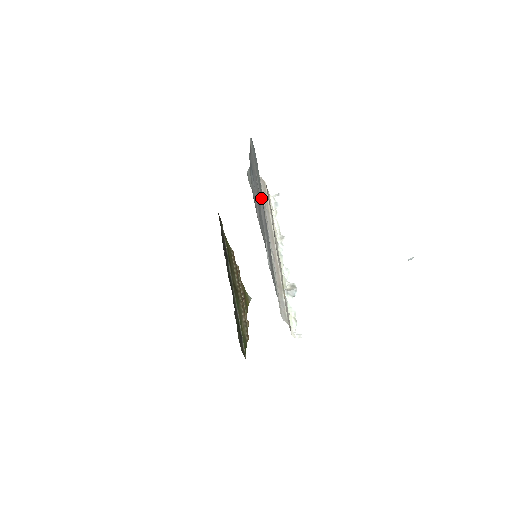
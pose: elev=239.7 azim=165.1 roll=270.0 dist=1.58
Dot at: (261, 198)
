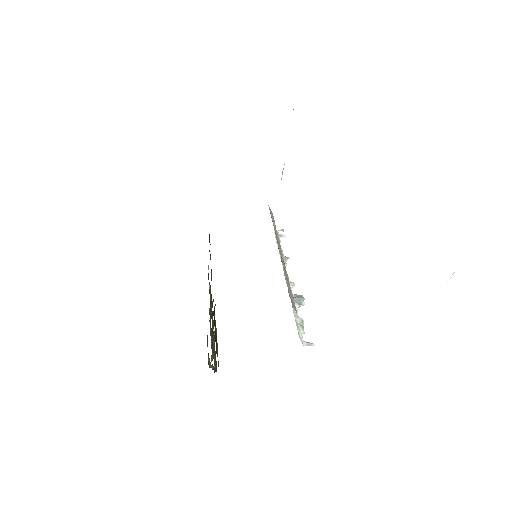
Dot at: occluded
